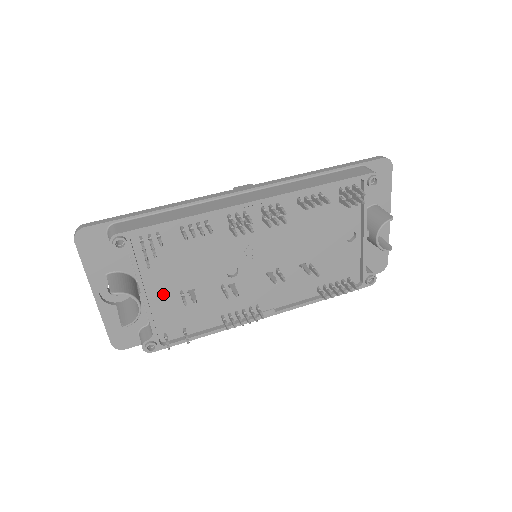
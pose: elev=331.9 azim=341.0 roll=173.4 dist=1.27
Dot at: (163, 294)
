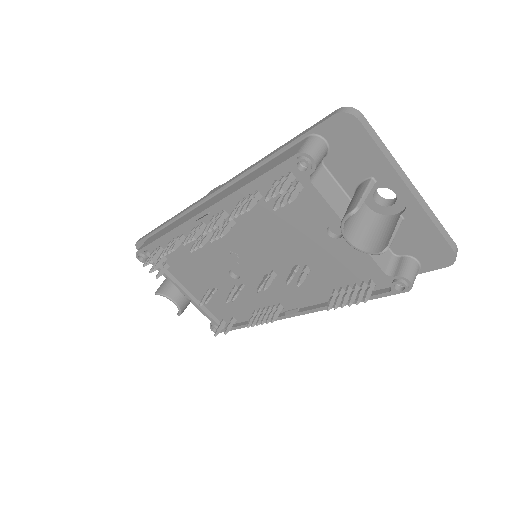
Dot at: (198, 291)
